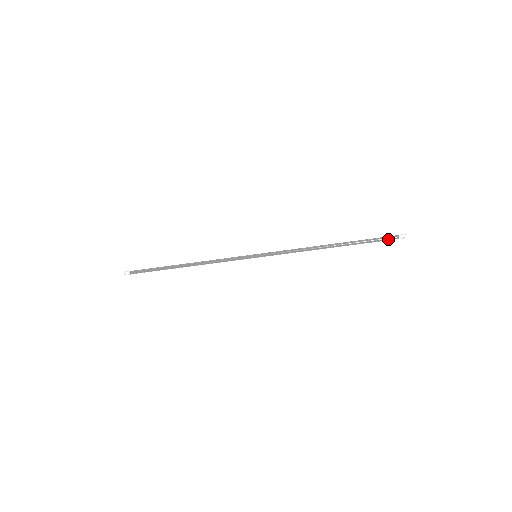
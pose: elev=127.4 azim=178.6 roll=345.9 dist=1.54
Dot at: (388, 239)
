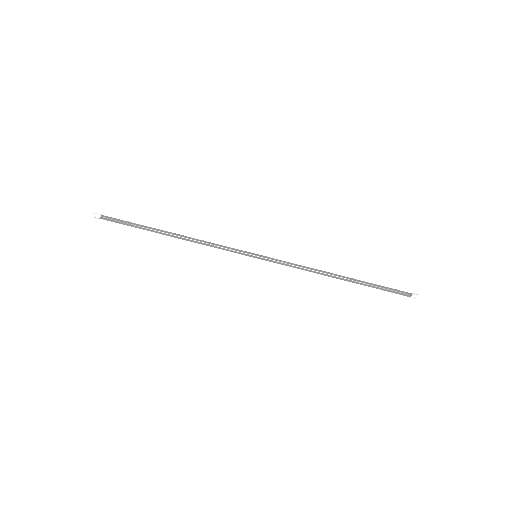
Dot at: (400, 292)
